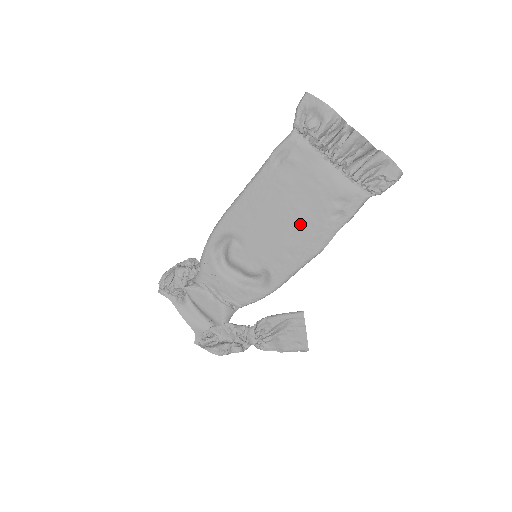
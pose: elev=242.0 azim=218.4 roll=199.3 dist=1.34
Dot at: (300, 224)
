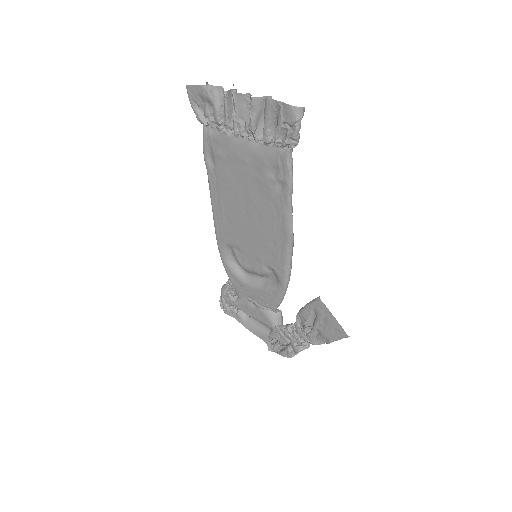
Dot at: (260, 211)
